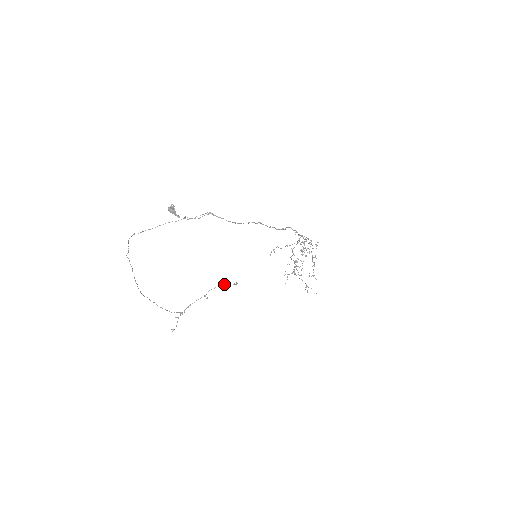
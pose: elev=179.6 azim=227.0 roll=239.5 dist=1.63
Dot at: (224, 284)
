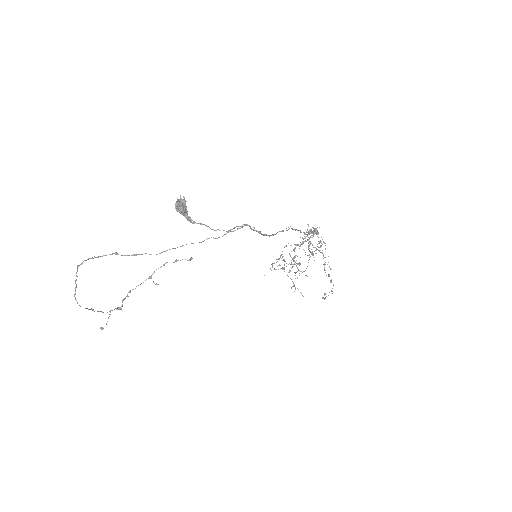
Dot at: (176, 259)
